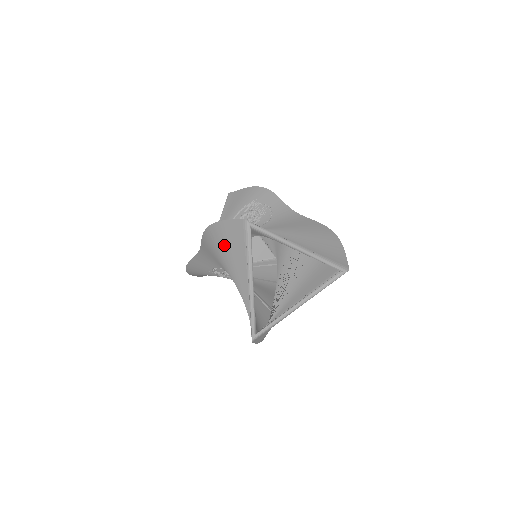
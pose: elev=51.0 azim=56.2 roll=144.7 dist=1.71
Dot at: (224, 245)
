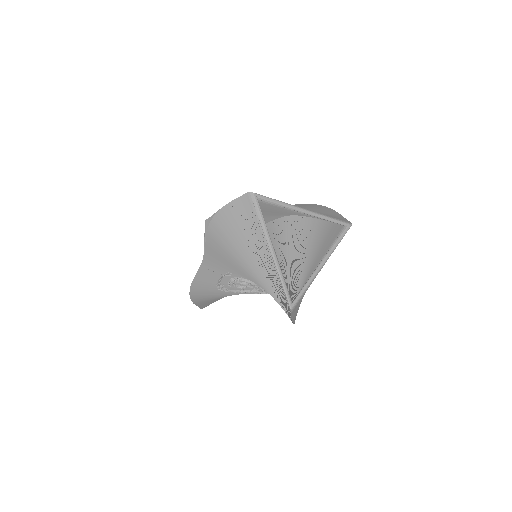
Dot at: (233, 230)
